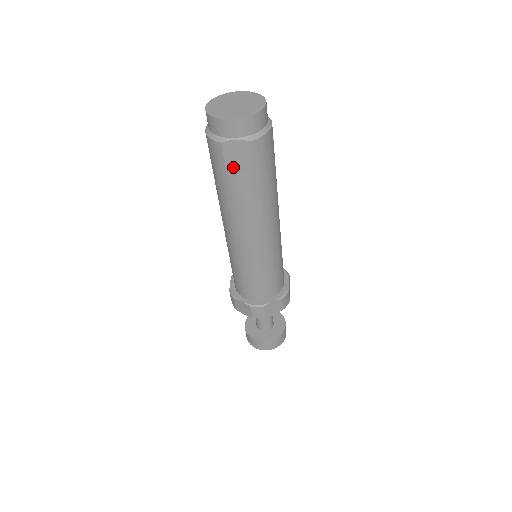
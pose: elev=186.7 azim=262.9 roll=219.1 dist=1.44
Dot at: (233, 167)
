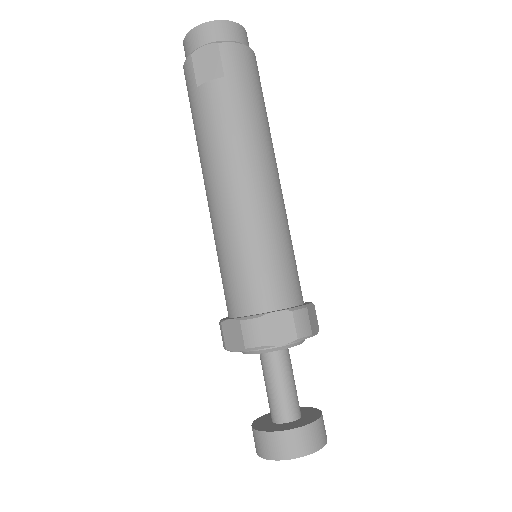
Dot at: (204, 81)
